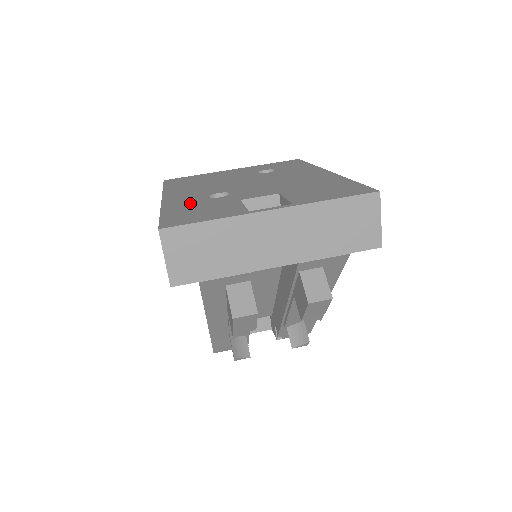
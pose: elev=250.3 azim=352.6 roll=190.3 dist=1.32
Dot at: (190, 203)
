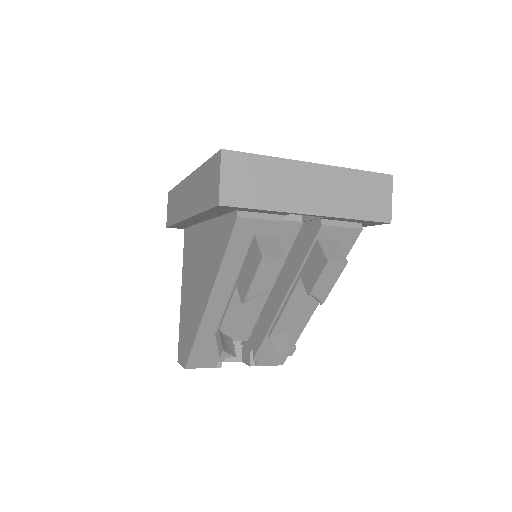
Dot at: occluded
